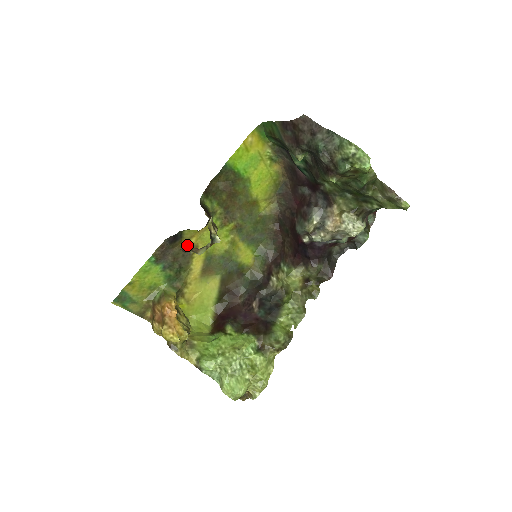
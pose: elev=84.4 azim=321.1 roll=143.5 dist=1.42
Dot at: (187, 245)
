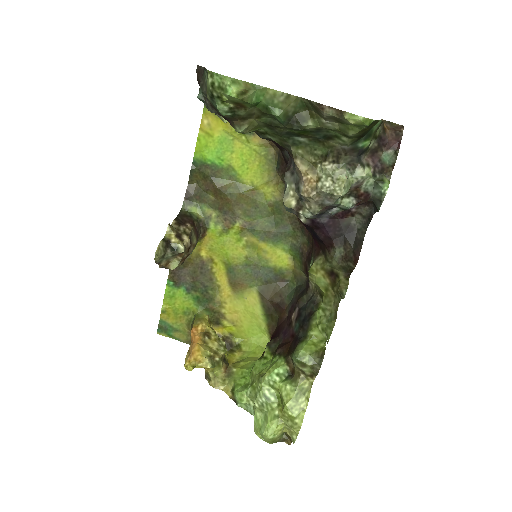
Dot at: (200, 261)
